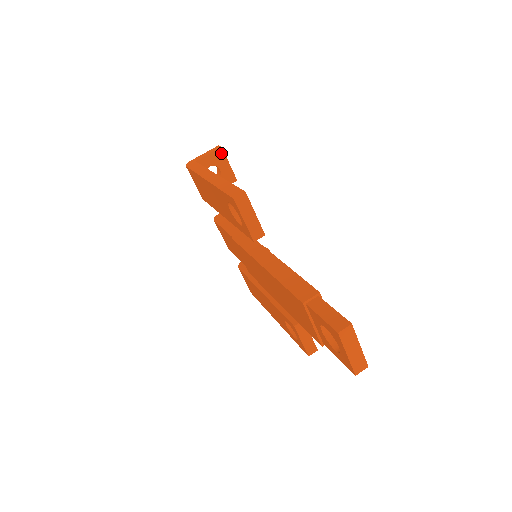
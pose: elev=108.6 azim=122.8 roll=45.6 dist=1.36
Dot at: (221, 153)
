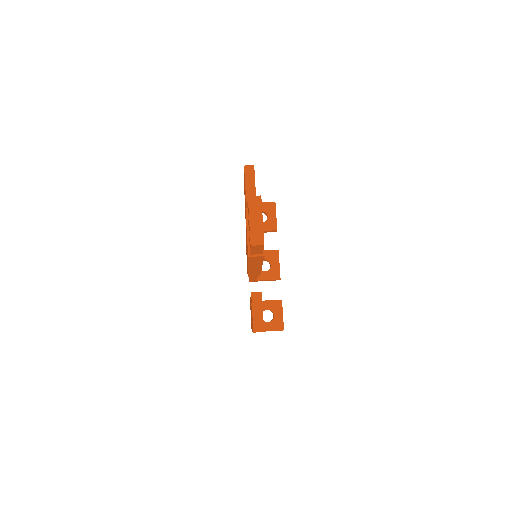
Dot at: (273, 206)
